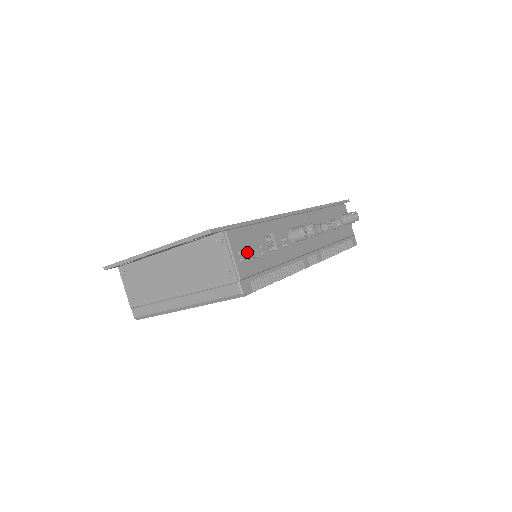
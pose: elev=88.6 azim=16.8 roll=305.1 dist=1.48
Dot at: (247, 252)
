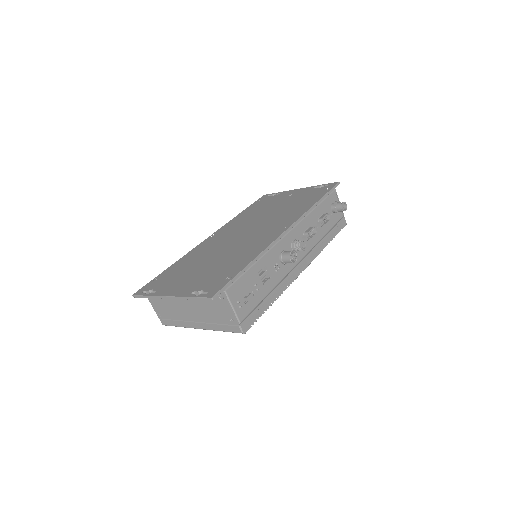
Dot at: (244, 297)
